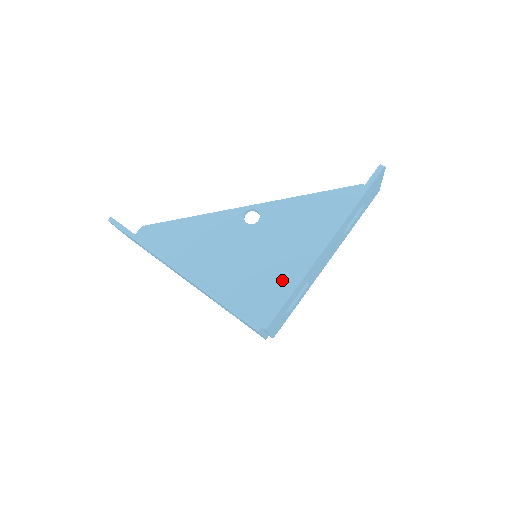
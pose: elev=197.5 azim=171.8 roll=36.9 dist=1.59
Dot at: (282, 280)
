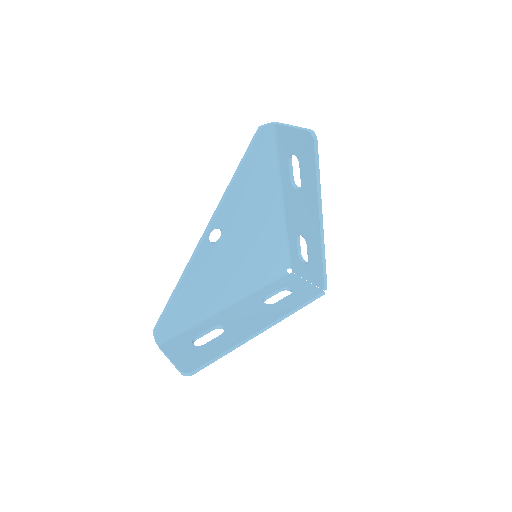
Dot at: (271, 242)
